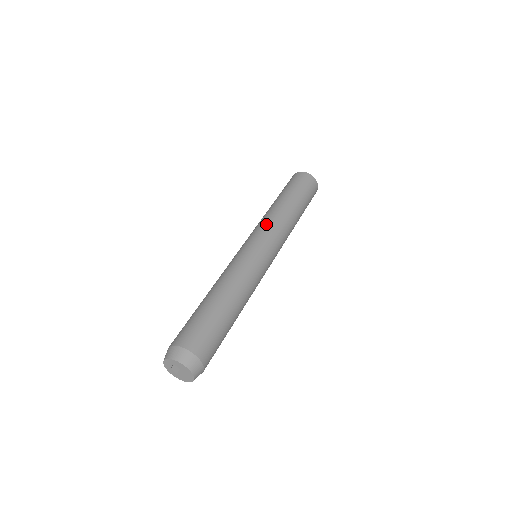
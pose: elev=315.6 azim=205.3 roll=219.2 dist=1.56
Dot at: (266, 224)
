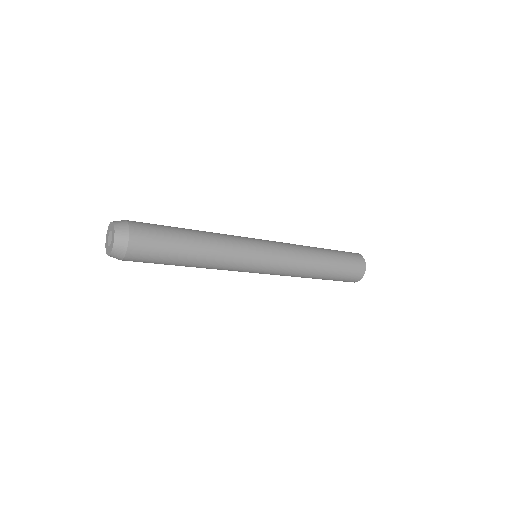
Dot at: occluded
